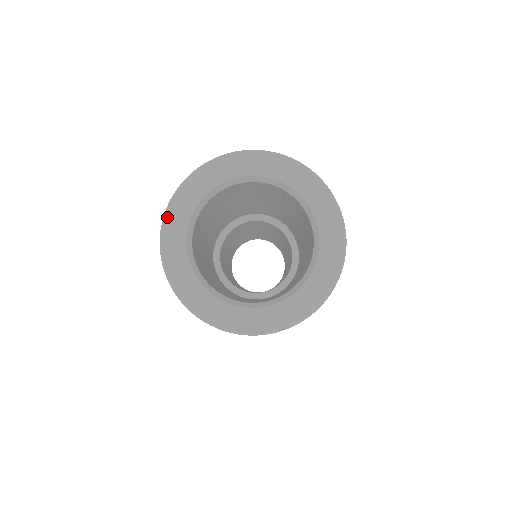
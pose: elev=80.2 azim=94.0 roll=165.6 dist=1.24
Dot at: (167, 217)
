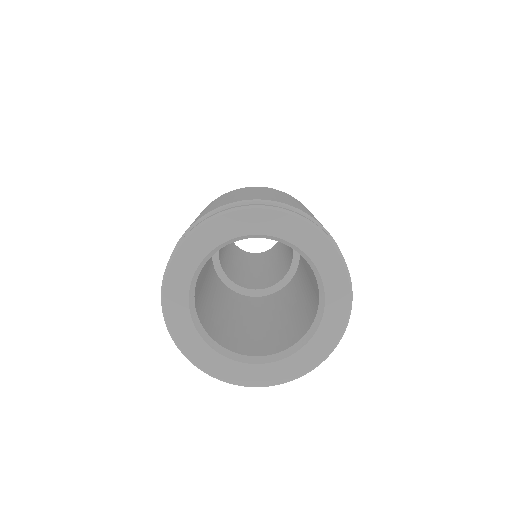
Dot at: (165, 301)
